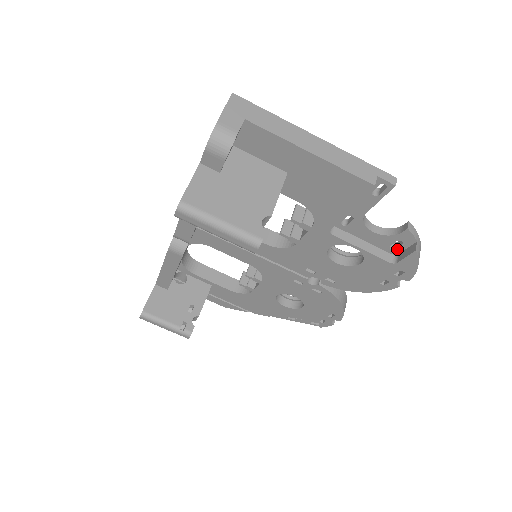
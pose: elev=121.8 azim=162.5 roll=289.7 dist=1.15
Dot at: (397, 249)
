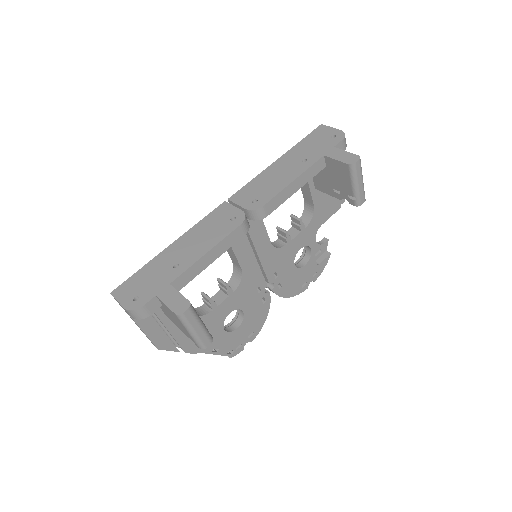
Dot at: (316, 257)
